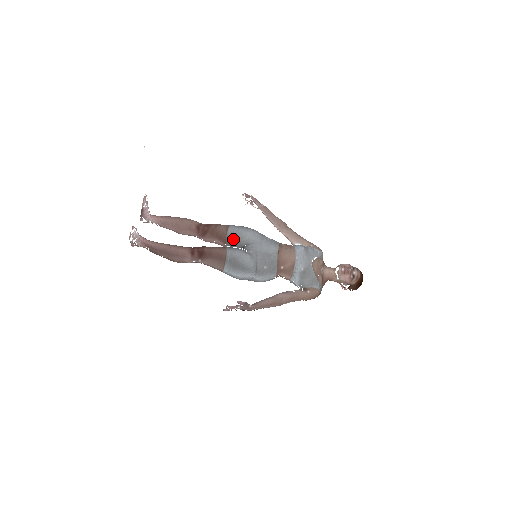
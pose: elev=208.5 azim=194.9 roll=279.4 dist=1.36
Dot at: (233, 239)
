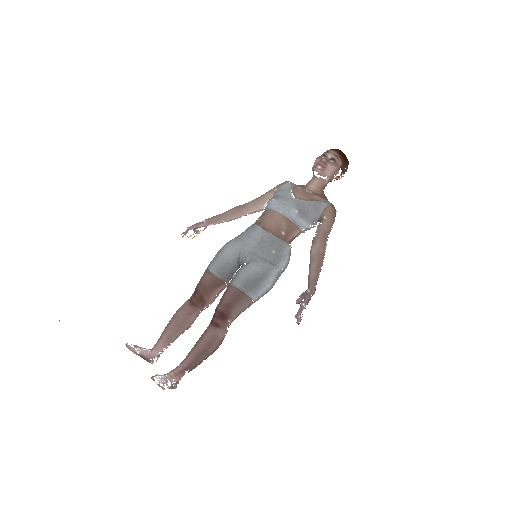
Dot at: (224, 272)
